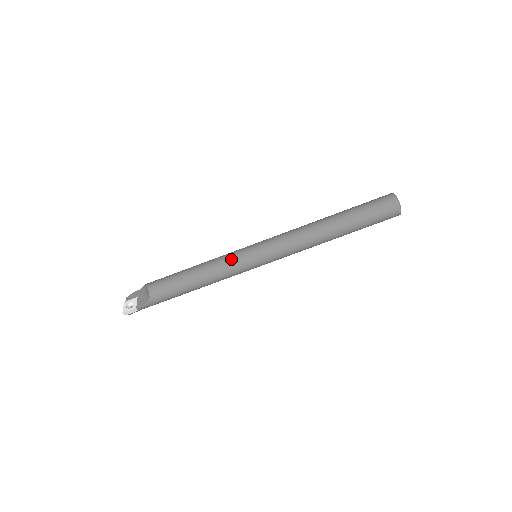
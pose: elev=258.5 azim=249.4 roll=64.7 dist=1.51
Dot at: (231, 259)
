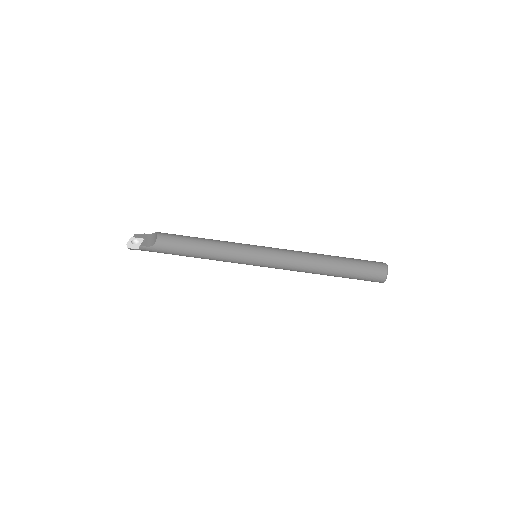
Dot at: (236, 247)
